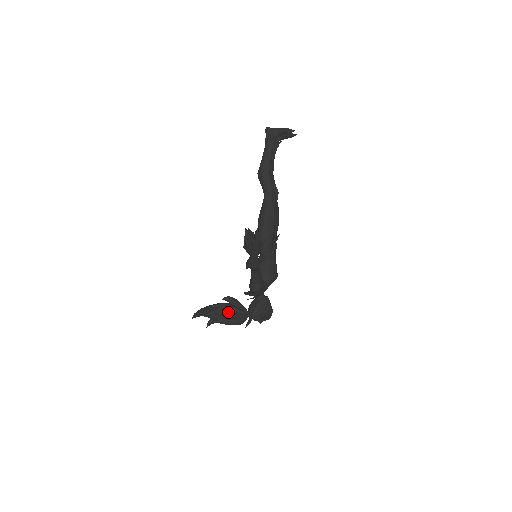
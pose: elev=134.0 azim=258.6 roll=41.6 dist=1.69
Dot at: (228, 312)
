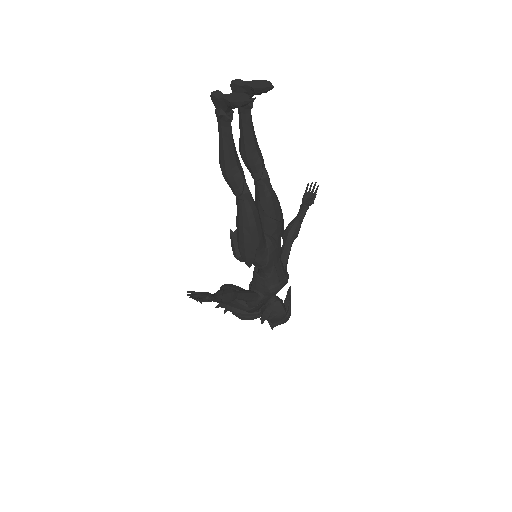
Dot at: (235, 311)
